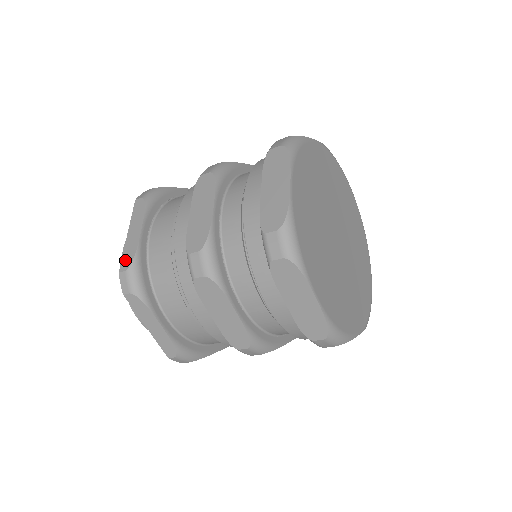
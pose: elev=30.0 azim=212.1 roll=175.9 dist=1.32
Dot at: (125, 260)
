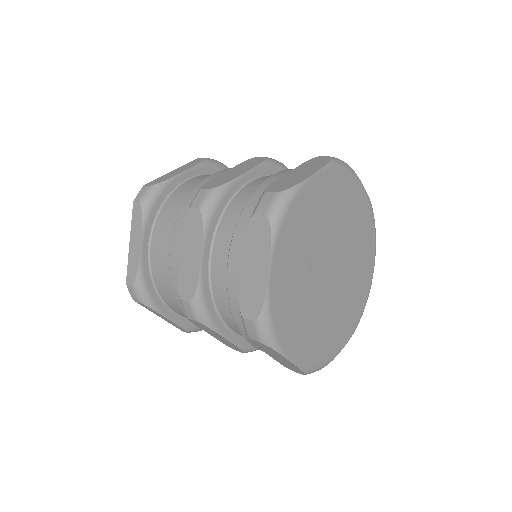
Dot at: (130, 273)
